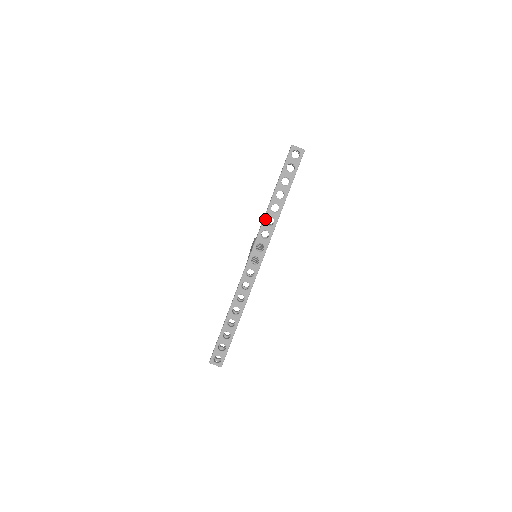
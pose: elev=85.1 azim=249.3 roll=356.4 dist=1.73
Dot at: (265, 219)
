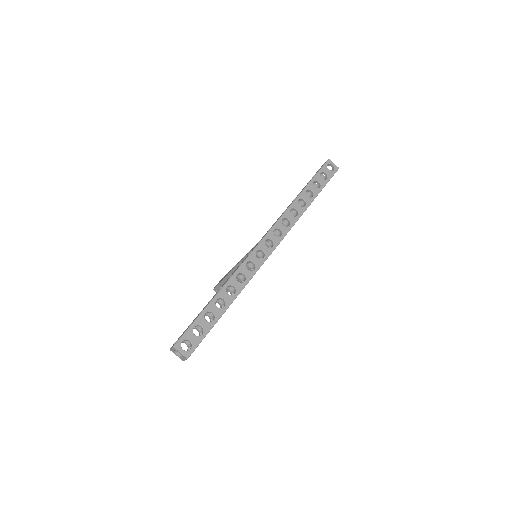
Dot at: (290, 208)
